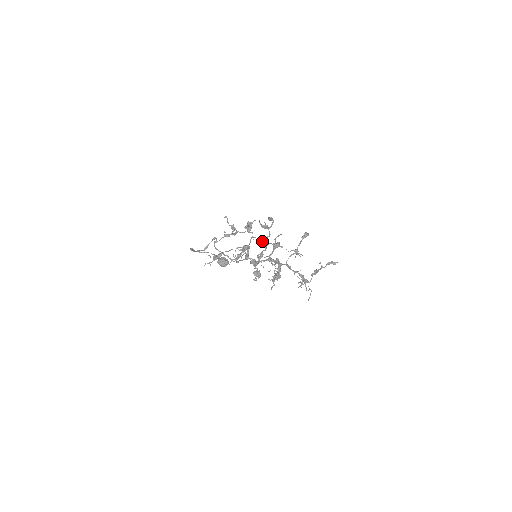
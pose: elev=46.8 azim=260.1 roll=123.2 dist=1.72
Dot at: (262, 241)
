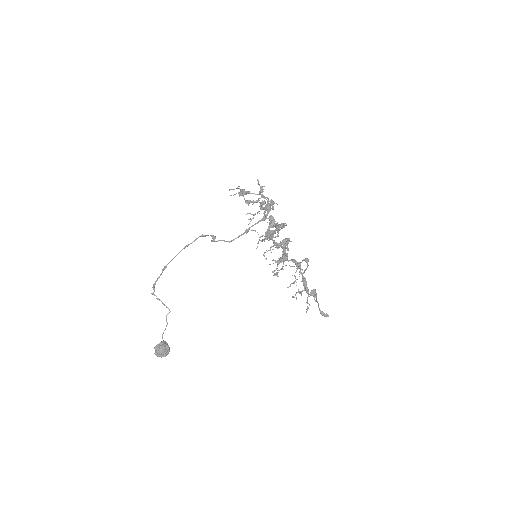
Dot at: occluded
